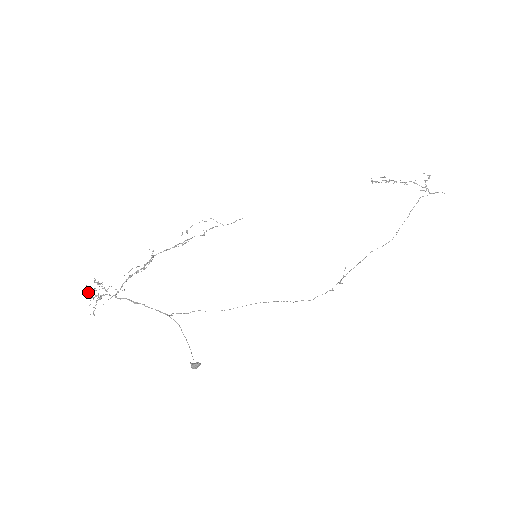
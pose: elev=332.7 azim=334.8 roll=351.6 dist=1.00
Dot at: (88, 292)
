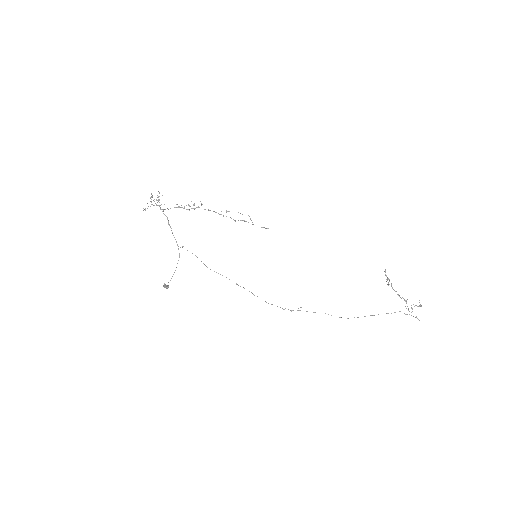
Dot at: (150, 197)
